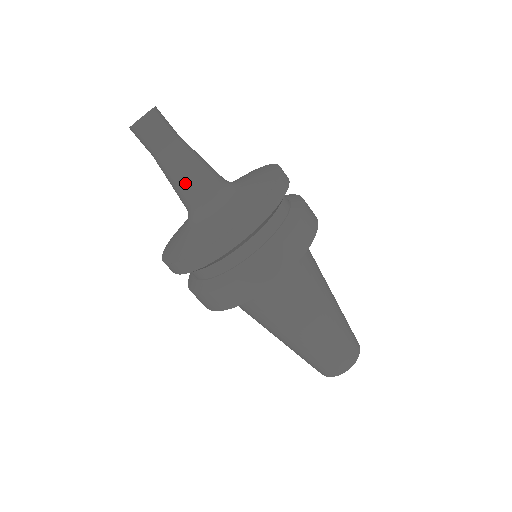
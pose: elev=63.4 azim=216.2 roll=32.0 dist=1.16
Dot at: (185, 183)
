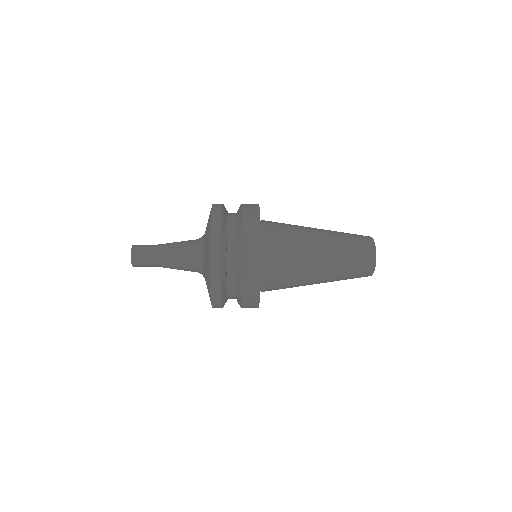
Dot at: occluded
